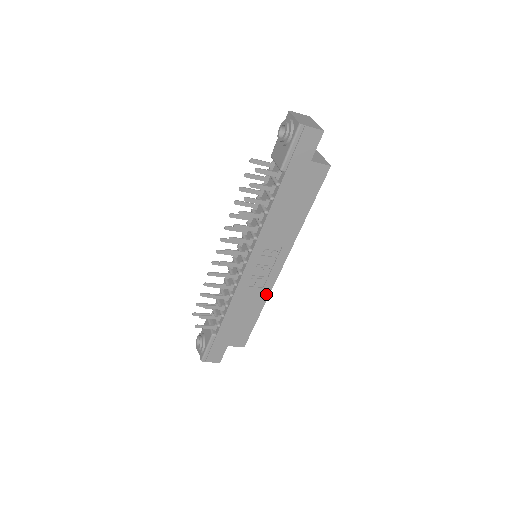
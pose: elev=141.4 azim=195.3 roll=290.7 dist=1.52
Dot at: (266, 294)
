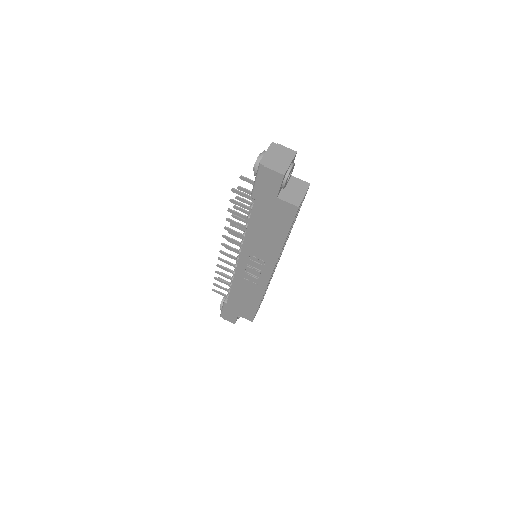
Dot at: (262, 290)
